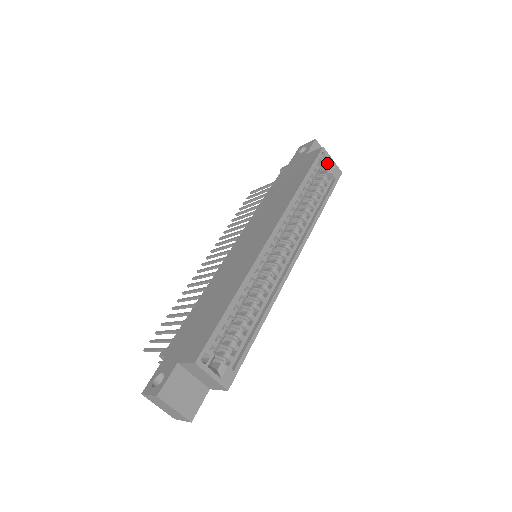
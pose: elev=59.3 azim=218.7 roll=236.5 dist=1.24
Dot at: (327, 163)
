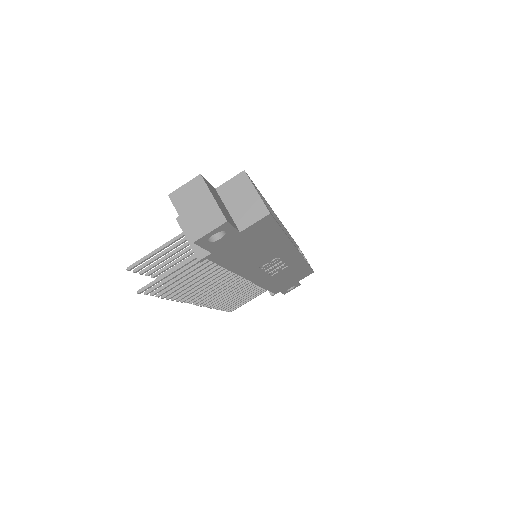
Dot at: occluded
